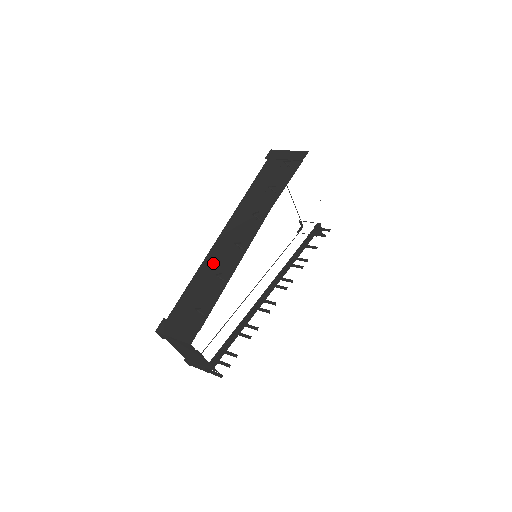
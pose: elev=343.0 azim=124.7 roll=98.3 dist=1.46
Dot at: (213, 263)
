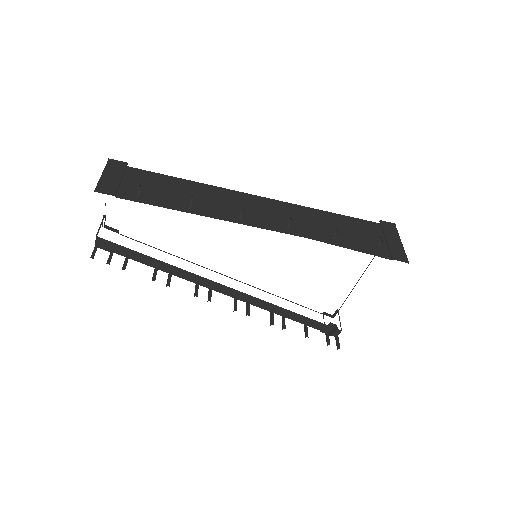
Dot at: (212, 195)
